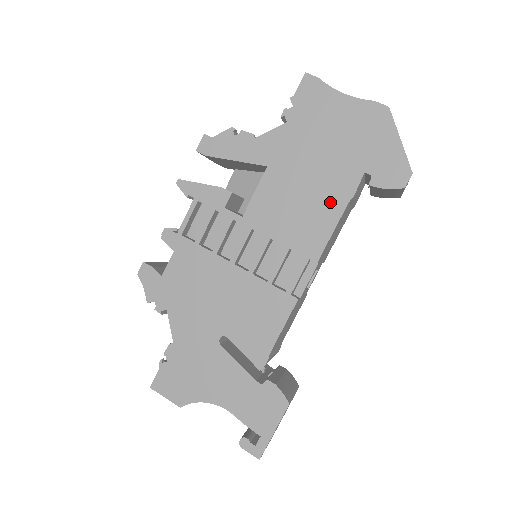
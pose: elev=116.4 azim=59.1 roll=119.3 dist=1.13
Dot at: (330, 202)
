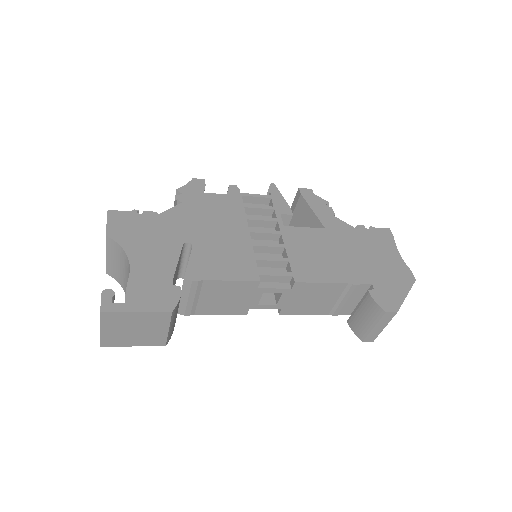
Dot at: (338, 272)
